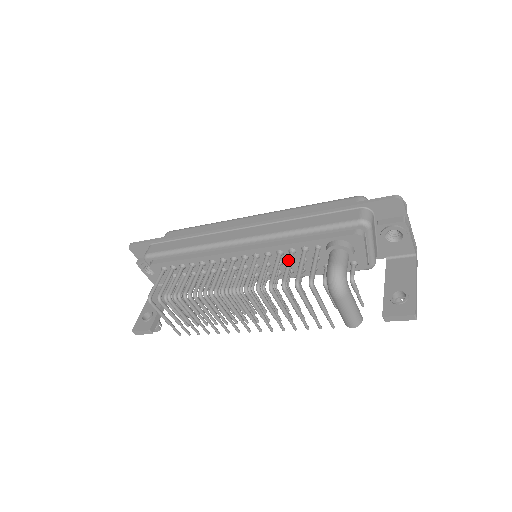
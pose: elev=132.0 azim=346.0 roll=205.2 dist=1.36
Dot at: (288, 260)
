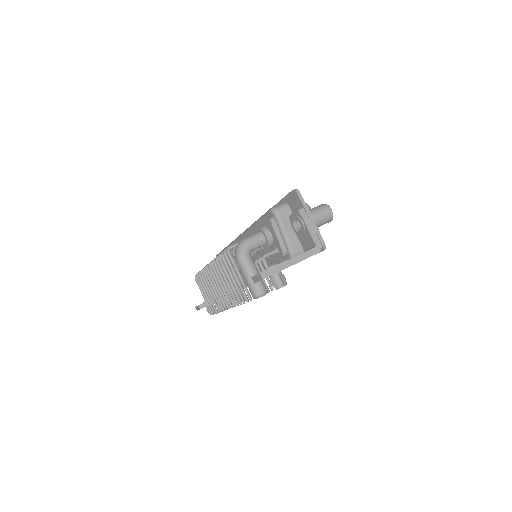
Dot at: occluded
